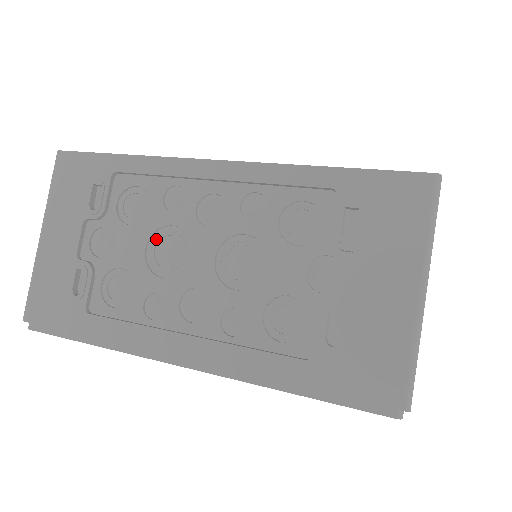
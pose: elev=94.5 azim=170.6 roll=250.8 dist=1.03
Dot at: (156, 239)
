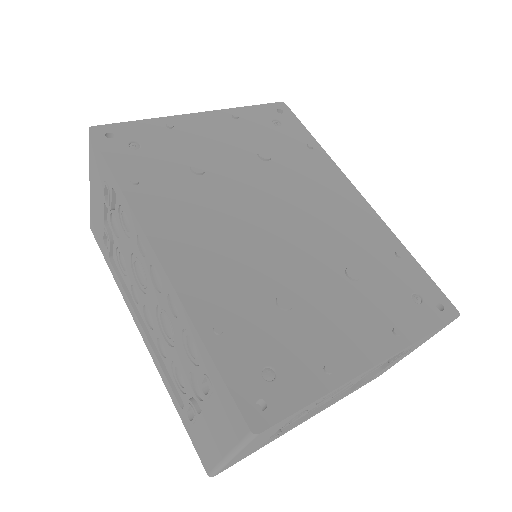
Dot at: (135, 258)
